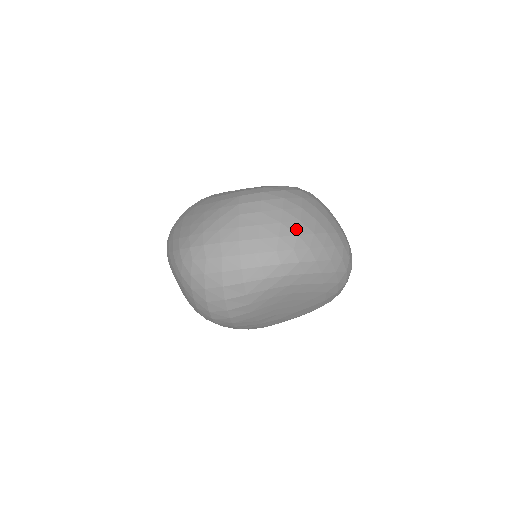
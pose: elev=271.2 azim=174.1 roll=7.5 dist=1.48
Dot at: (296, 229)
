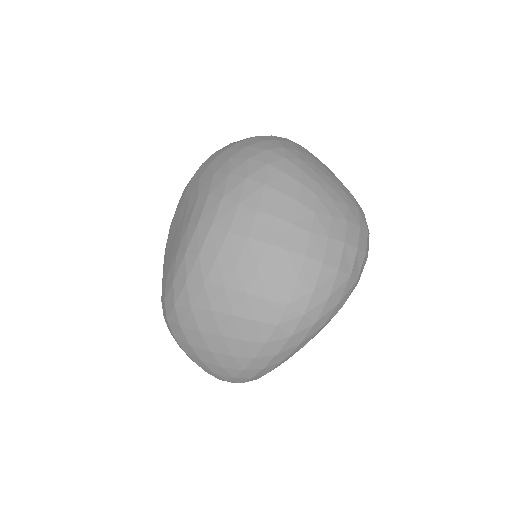
Dot at: (216, 362)
